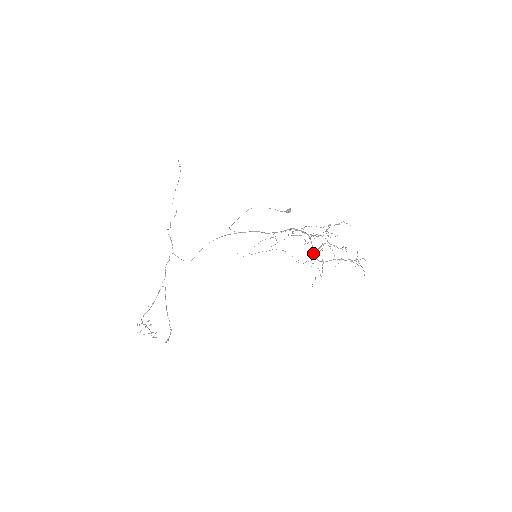
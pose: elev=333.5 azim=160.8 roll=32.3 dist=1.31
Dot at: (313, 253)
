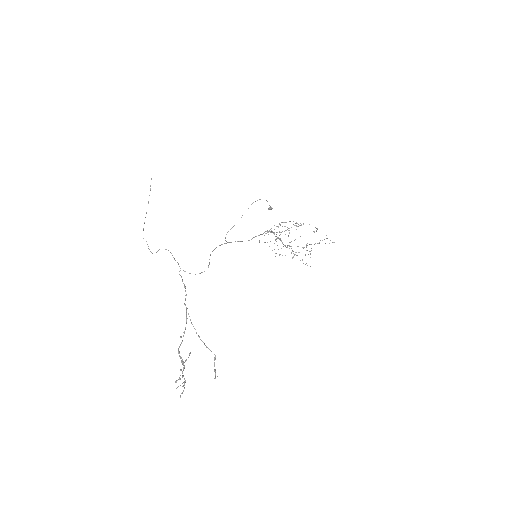
Dot at: (291, 246)
